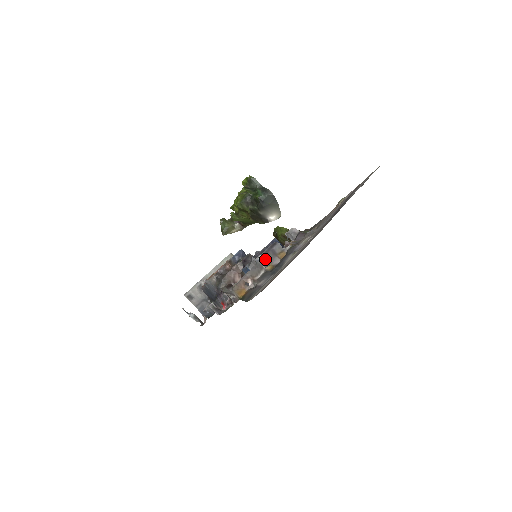
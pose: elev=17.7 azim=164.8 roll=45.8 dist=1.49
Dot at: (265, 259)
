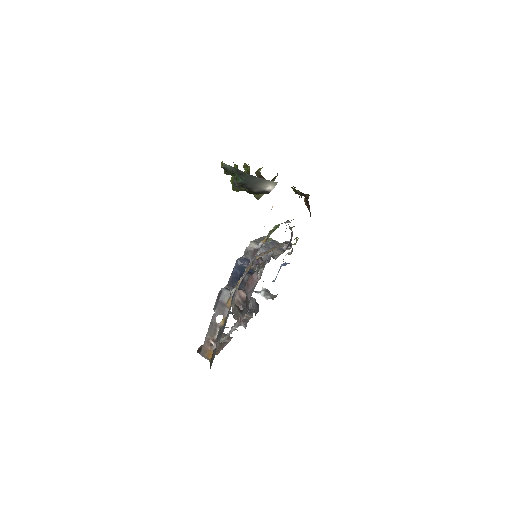
Dot at: (216, 314)
